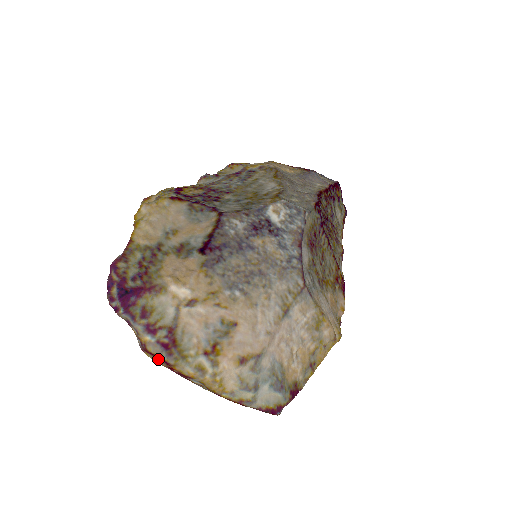
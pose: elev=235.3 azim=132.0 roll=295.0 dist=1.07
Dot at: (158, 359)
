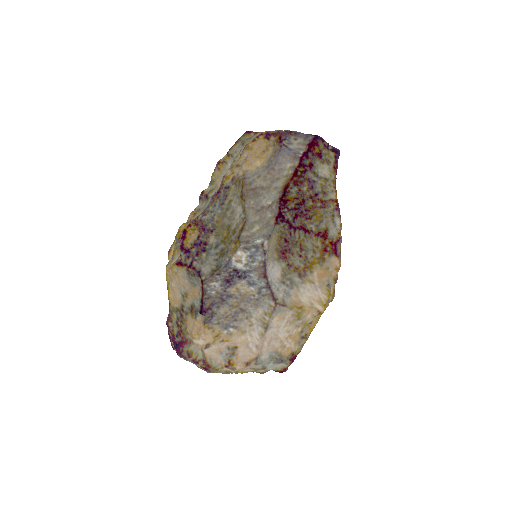
Dot at: occluded
